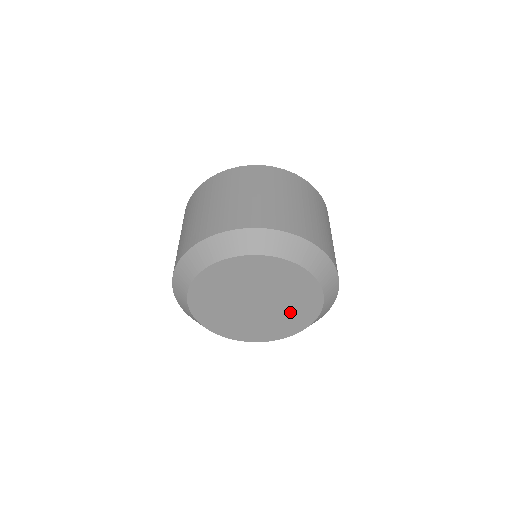
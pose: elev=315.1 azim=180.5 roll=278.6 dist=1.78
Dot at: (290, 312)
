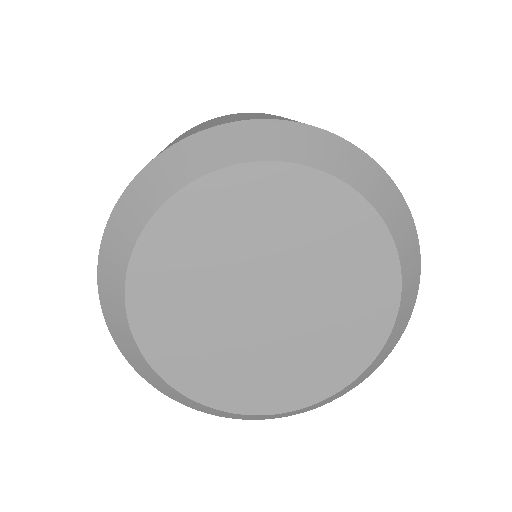
Dot at: (326, 338)
